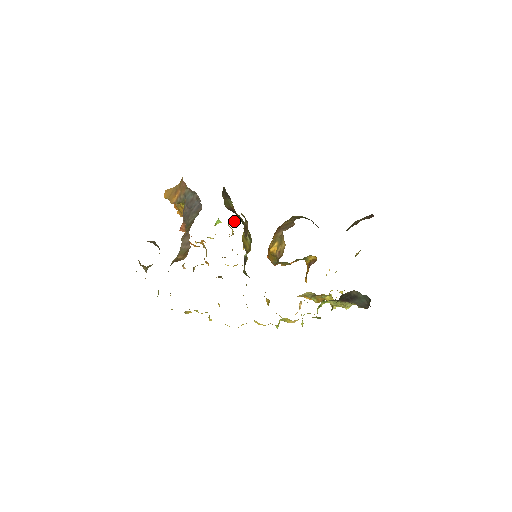
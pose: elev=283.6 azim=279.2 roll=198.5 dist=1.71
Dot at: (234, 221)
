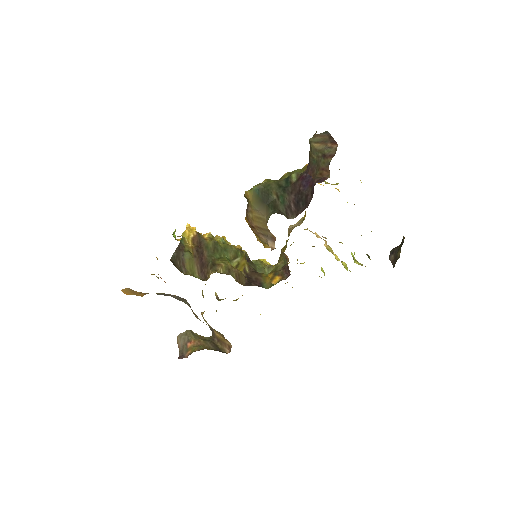
Dot at: occluded
